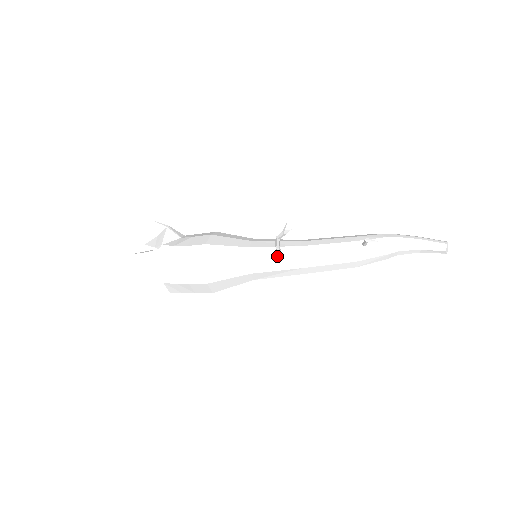
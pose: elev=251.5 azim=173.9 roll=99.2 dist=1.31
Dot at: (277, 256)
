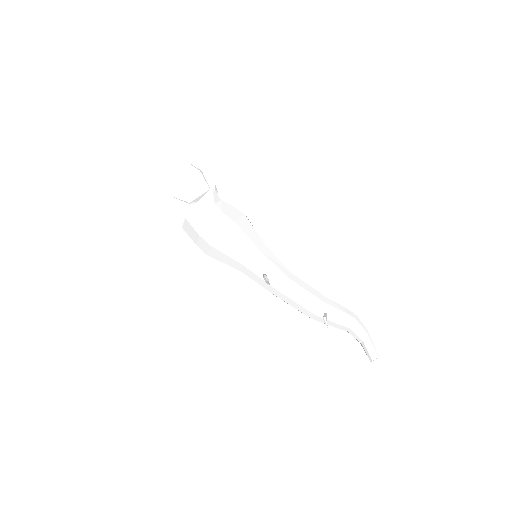
Dot at: occluded
